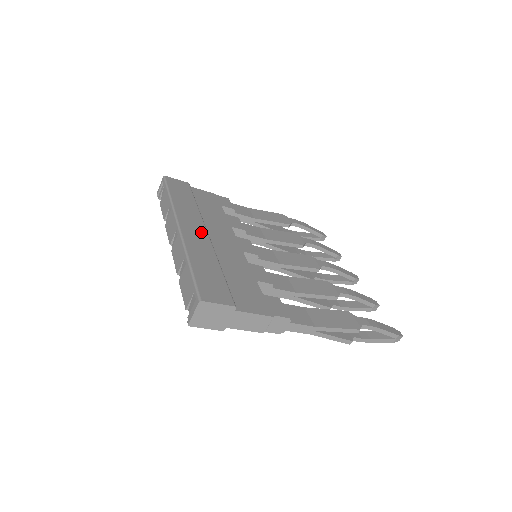
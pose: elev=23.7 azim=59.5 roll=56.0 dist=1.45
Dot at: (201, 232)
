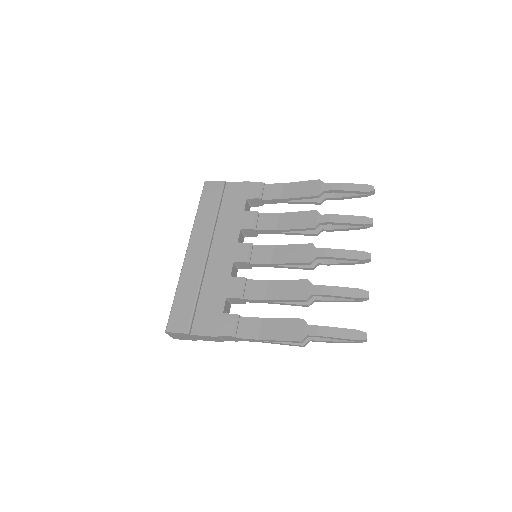
Dot at: (202, 252)
